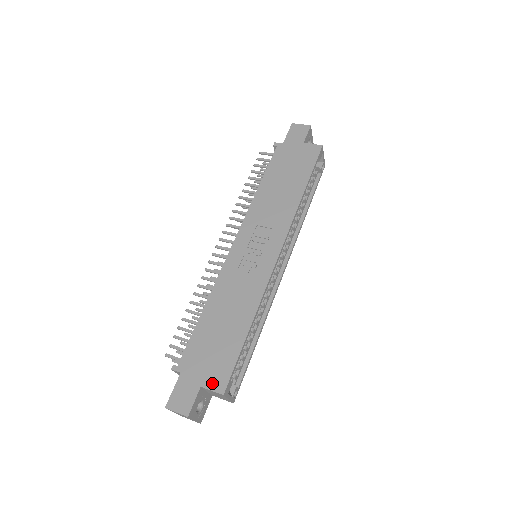
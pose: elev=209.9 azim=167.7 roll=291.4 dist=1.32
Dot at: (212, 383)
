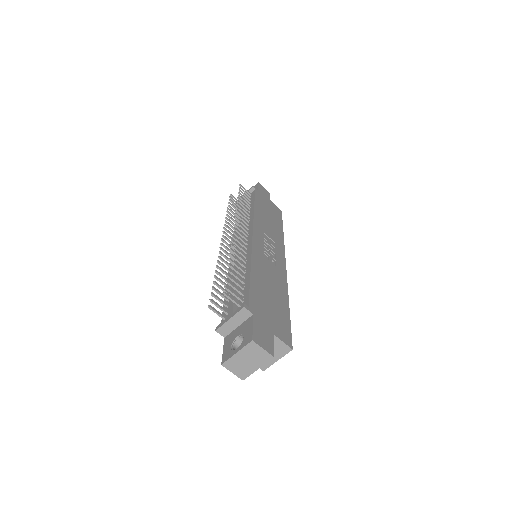
Dot at: (281, 335)
